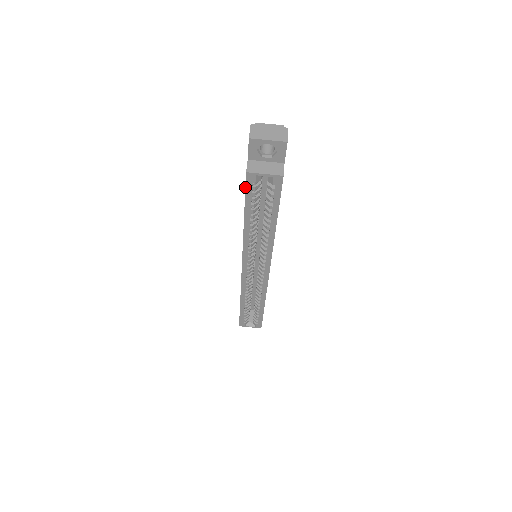
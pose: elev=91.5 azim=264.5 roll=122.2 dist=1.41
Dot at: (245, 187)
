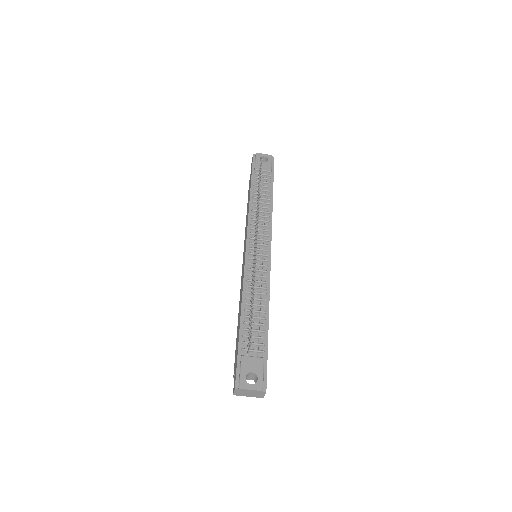
Dot at: occluded
